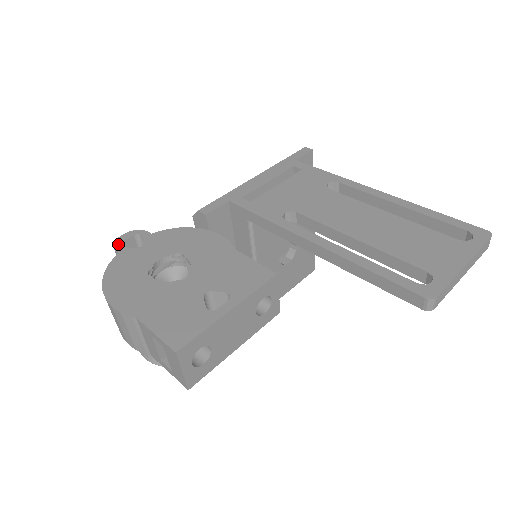
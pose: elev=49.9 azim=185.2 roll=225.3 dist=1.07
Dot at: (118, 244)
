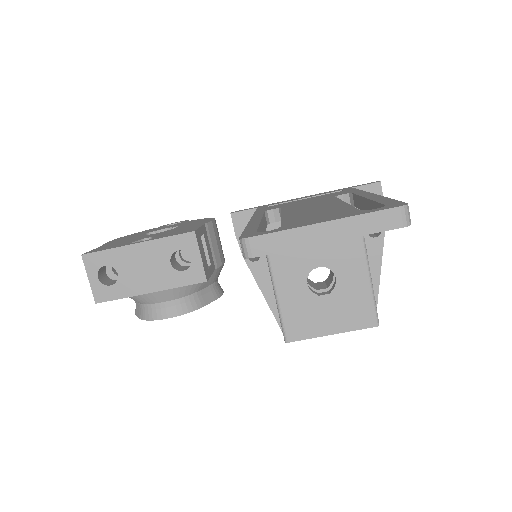
Dot at: (166, 225)
